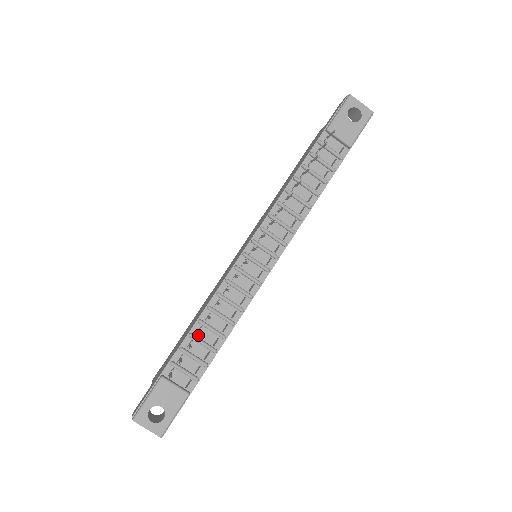
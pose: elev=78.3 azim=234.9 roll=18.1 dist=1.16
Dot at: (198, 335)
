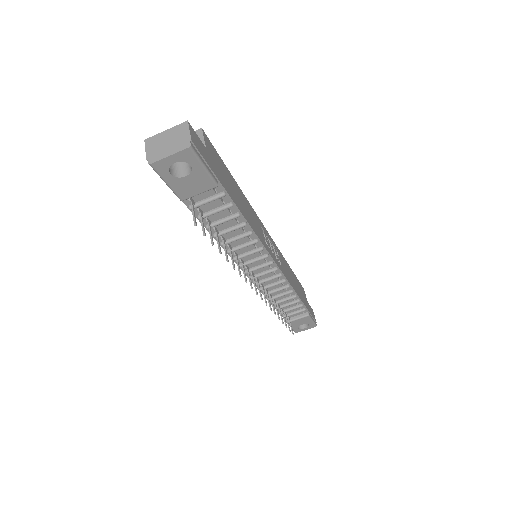
Dot at: (280, 305)
